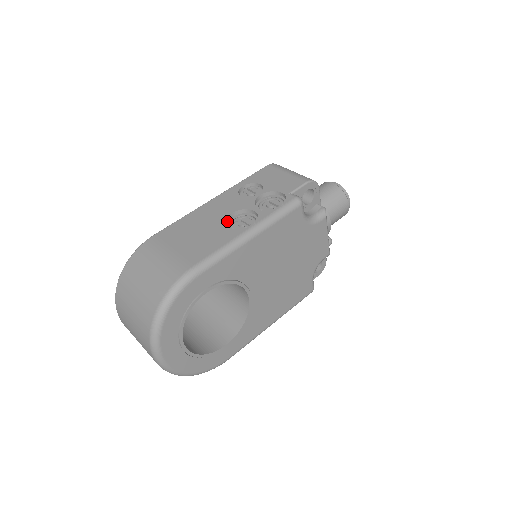
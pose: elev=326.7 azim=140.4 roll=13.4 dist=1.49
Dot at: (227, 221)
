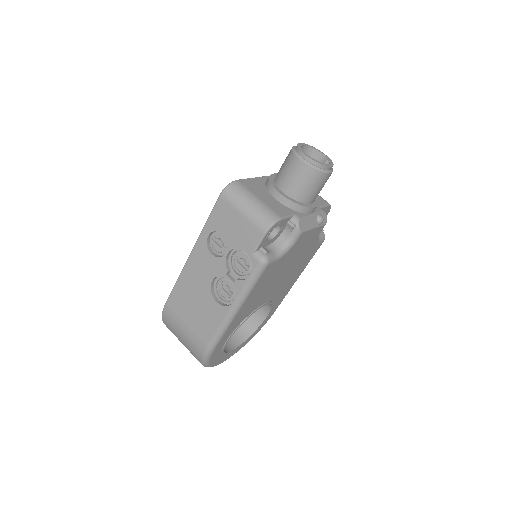
Dot at: (212, 287)
